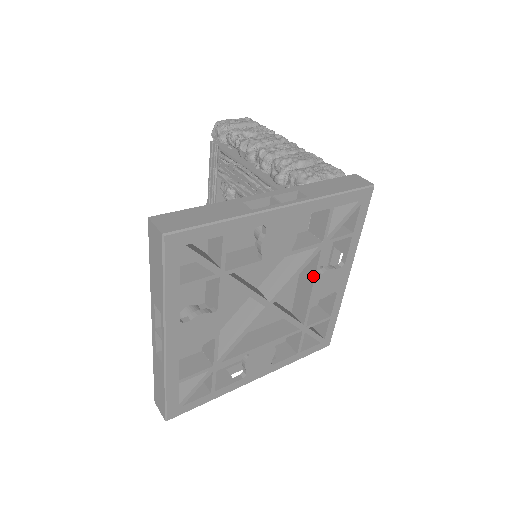
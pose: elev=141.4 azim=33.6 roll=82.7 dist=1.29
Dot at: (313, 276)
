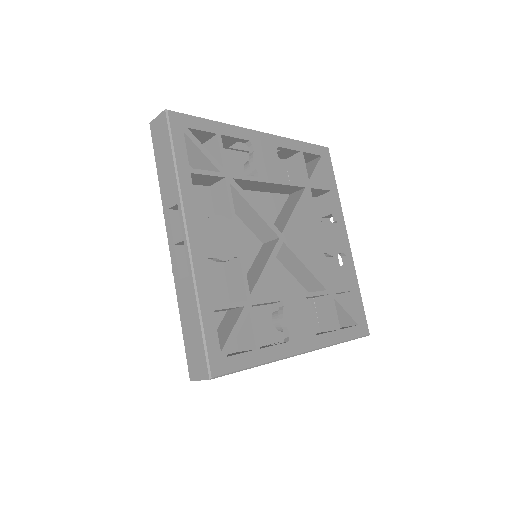
Dot at: (313, 224)
